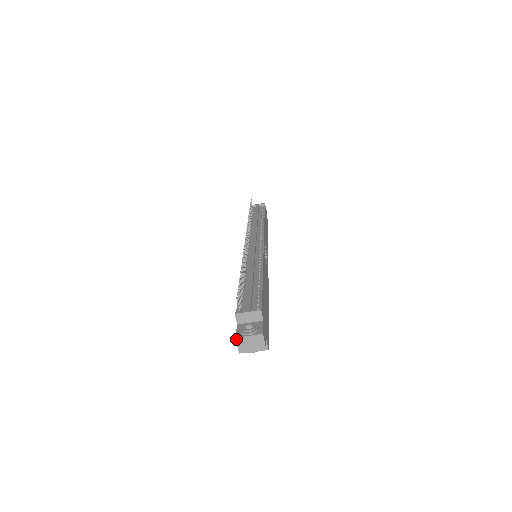
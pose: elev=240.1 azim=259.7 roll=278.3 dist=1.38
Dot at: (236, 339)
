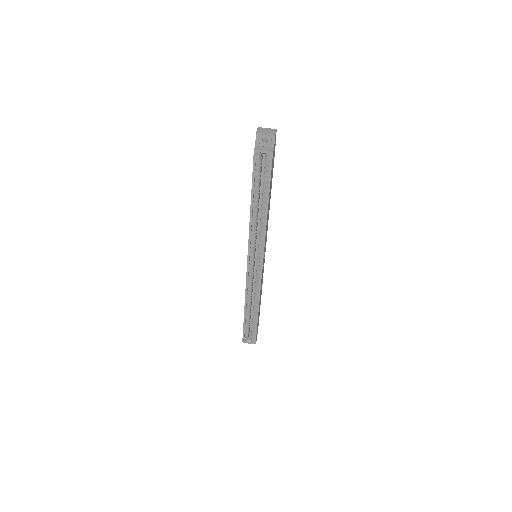
Dot at: (258, 128)
